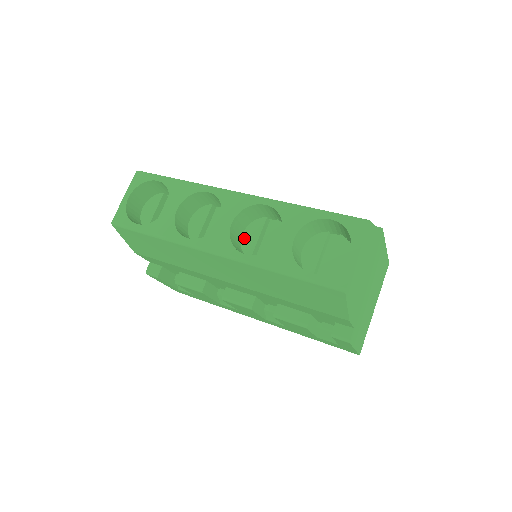
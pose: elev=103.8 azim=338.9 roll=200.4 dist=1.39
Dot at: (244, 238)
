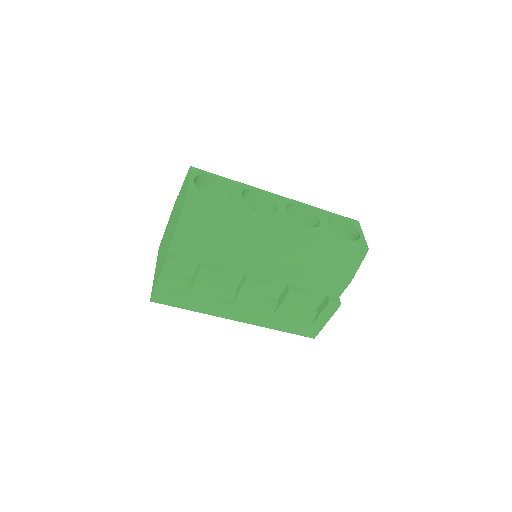
Dot at: occluded
